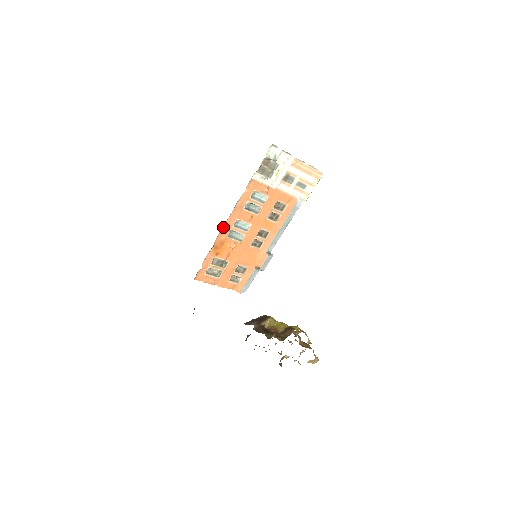
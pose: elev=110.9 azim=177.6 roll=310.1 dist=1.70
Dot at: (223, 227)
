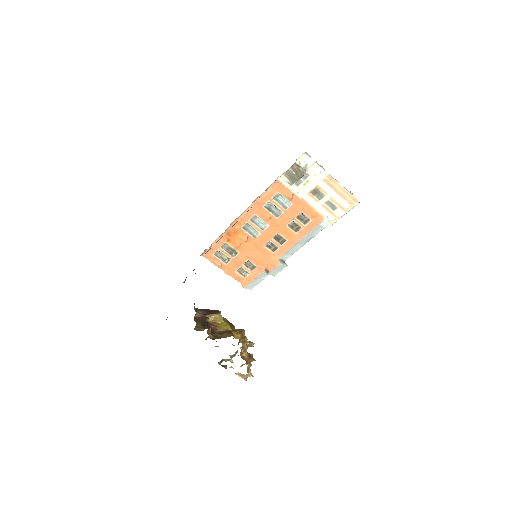
Dot at: (239, 217)
